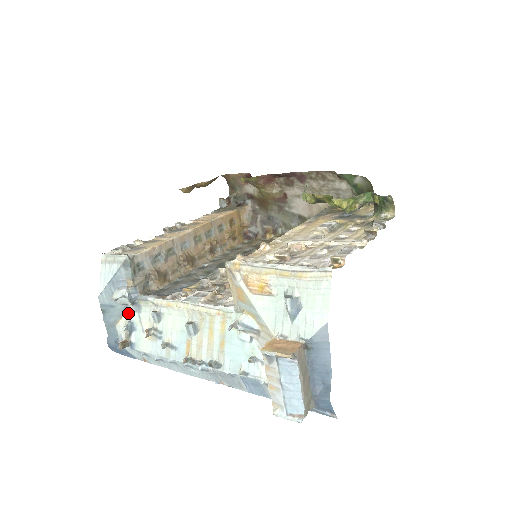
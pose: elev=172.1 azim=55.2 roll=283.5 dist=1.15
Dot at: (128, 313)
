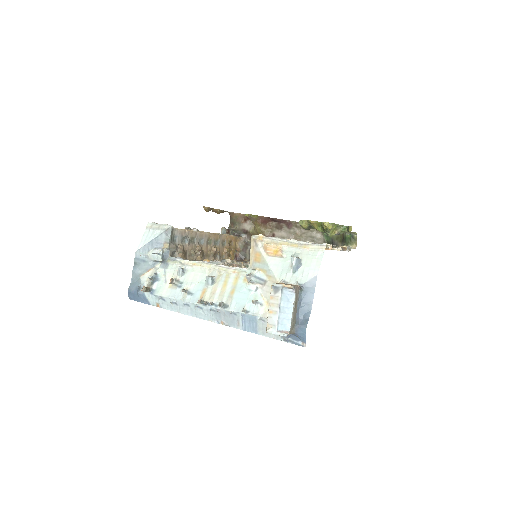
Dot at: (155, 268)
